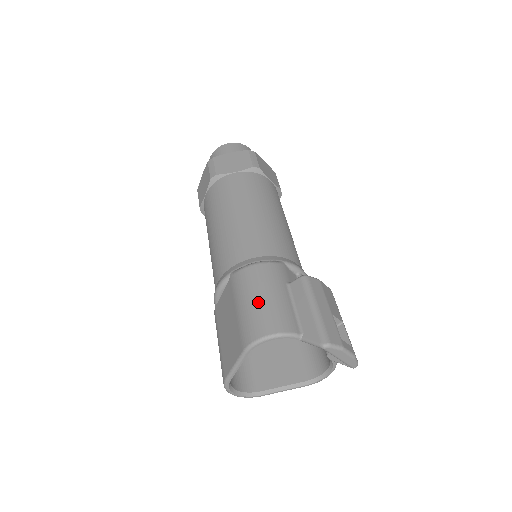
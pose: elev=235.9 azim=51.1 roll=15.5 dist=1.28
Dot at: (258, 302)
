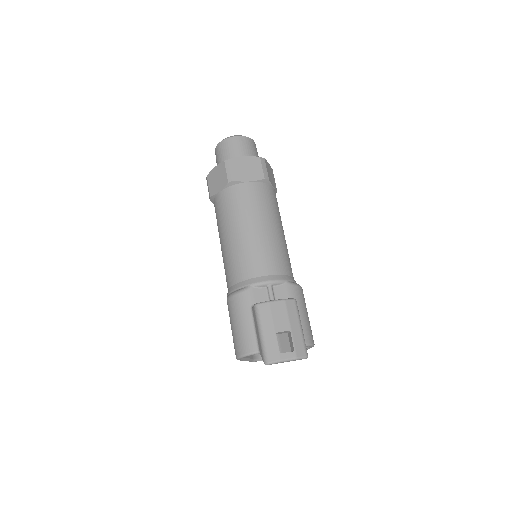
Dot at: (234, 329)
